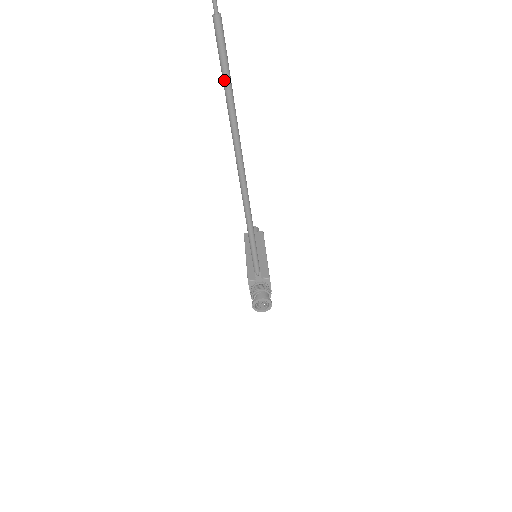
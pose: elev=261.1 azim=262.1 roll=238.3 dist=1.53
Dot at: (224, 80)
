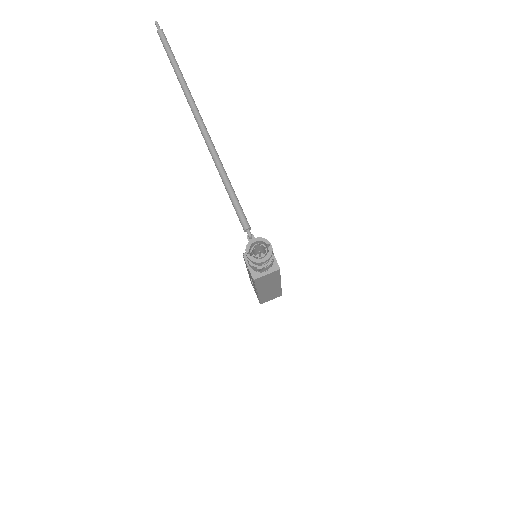
Dot at: (171, 61)
